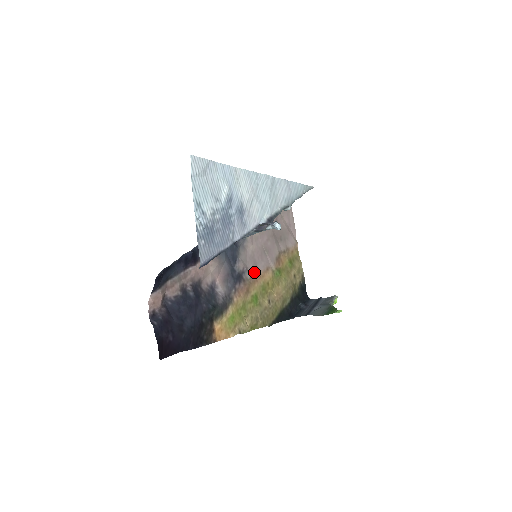
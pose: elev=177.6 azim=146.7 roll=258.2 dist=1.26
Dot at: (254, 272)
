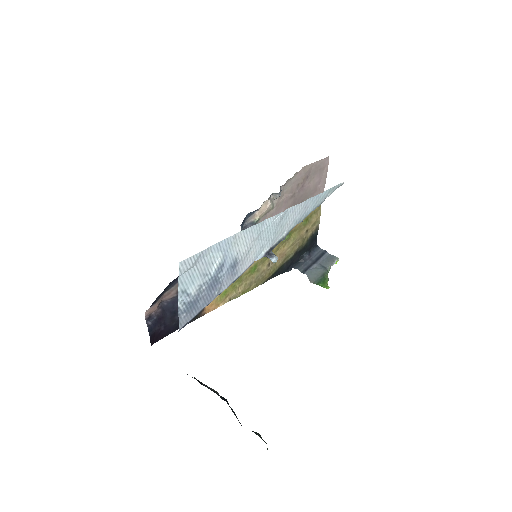
Dot at: occluded
